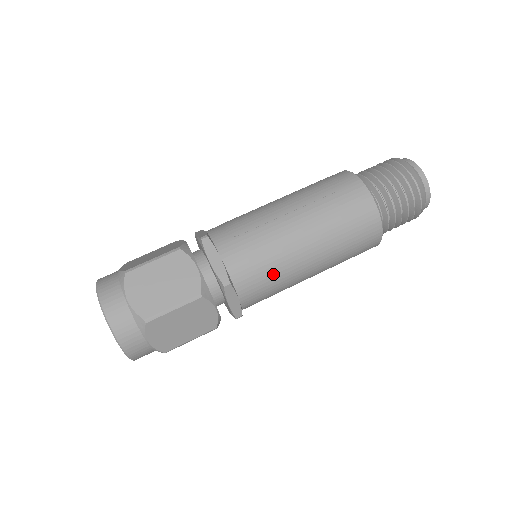
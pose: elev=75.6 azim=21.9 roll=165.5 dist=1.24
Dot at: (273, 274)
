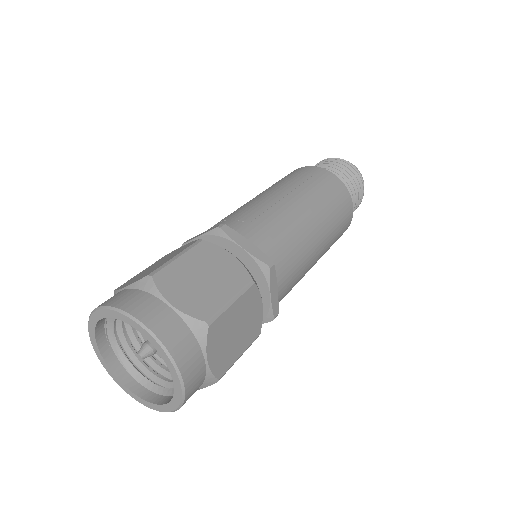
Dot at: (298, 255)
